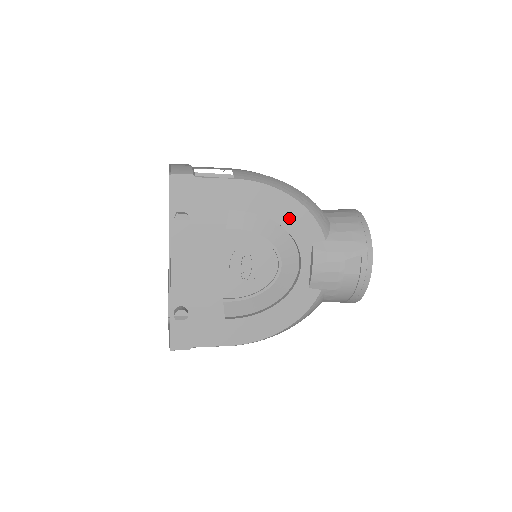
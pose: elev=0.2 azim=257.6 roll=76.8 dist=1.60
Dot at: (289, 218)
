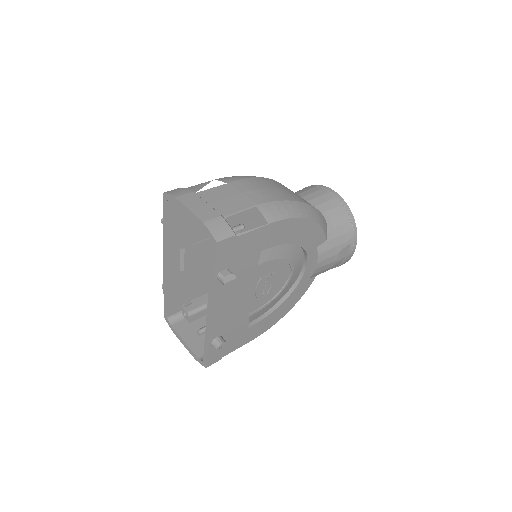
Dot at: (305, 237)
